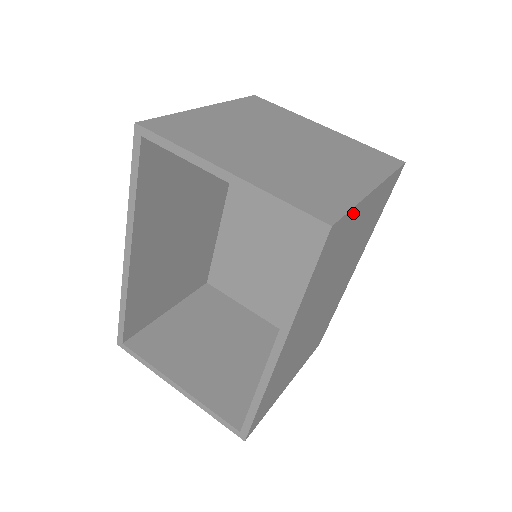
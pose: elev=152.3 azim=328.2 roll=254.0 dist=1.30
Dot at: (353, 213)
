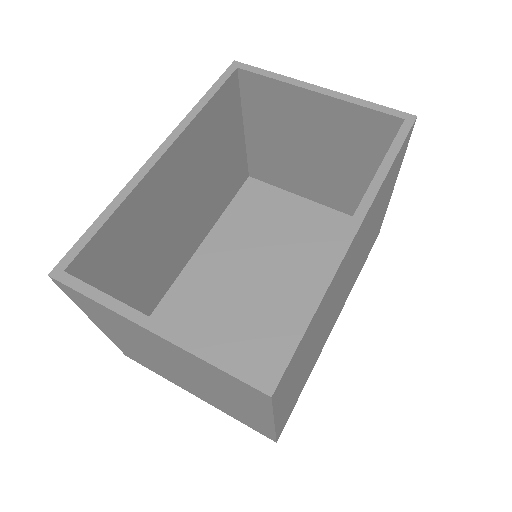
Dot at: (401, 162)
